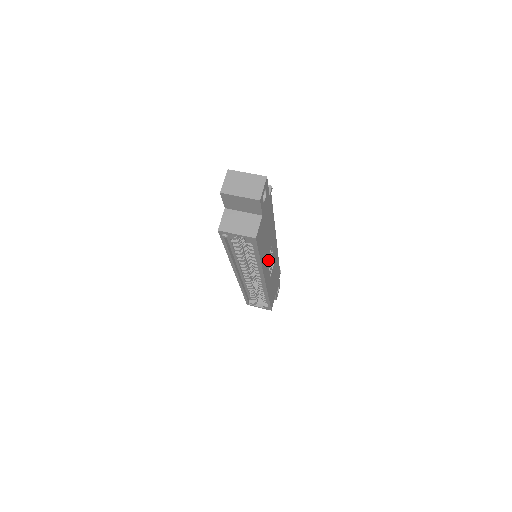
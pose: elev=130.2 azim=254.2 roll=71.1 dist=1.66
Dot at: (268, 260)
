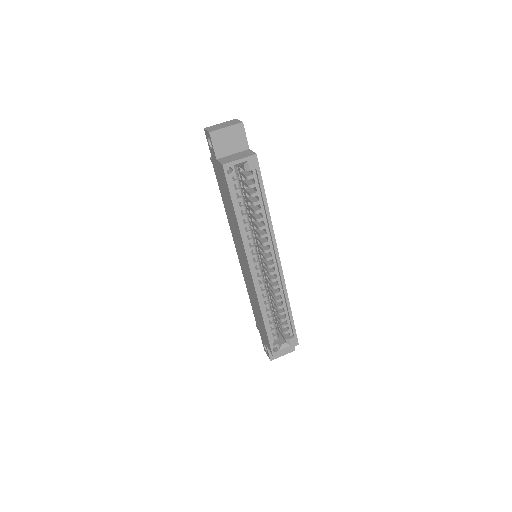
Dot at: occluded
